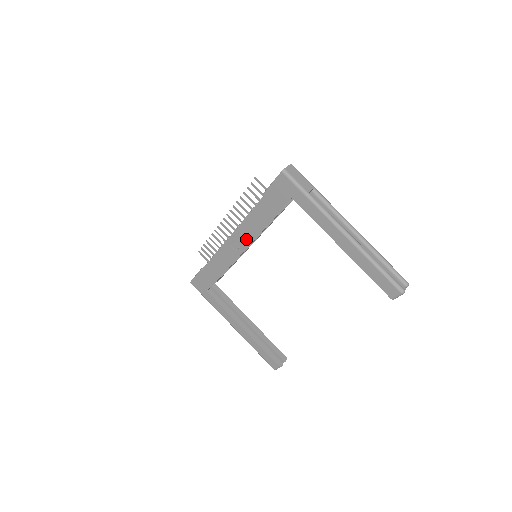
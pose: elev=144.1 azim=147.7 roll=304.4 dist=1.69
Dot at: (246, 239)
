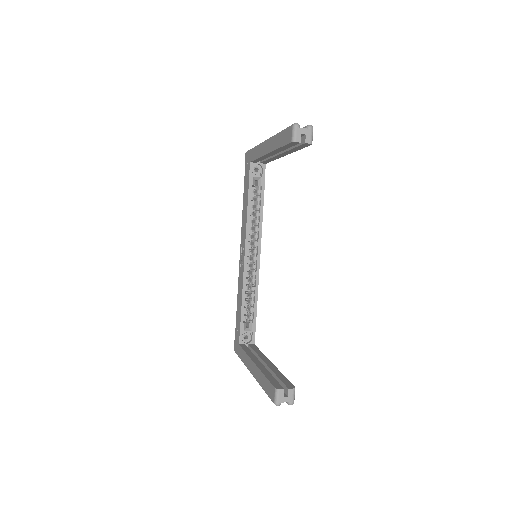
Dot at: (244, 238)
